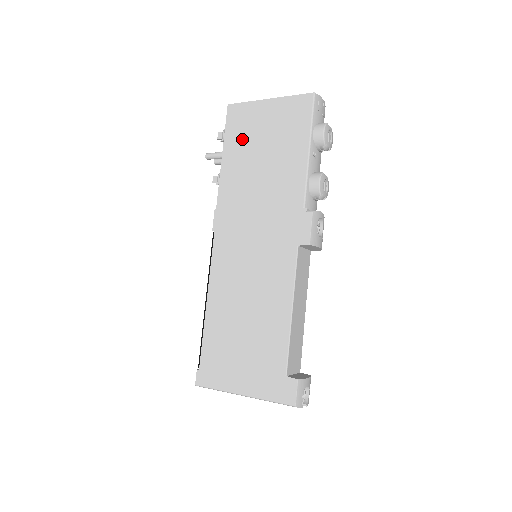
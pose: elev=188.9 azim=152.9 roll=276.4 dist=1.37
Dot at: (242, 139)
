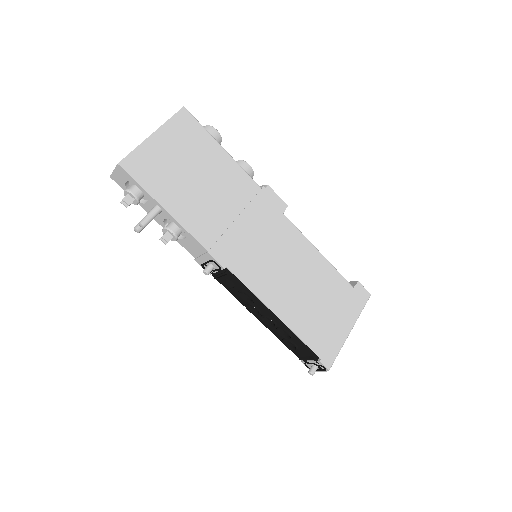
Dot at: (166, 181)
